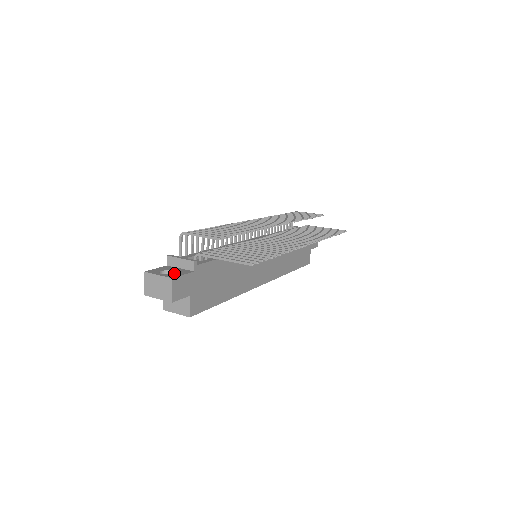
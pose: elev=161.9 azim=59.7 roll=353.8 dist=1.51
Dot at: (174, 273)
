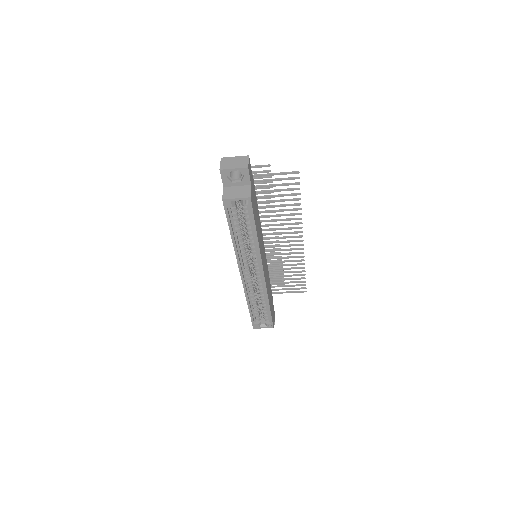
Dot at: occluded
